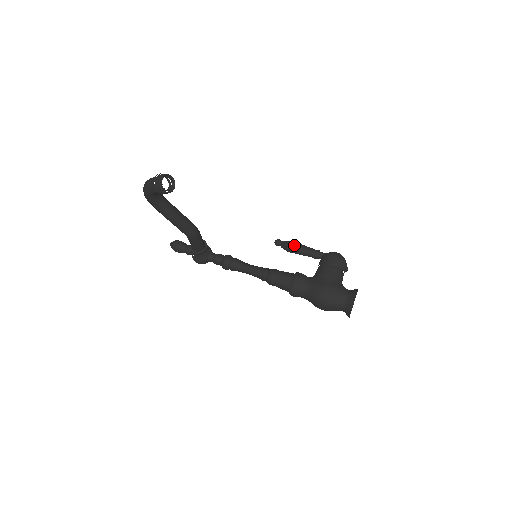
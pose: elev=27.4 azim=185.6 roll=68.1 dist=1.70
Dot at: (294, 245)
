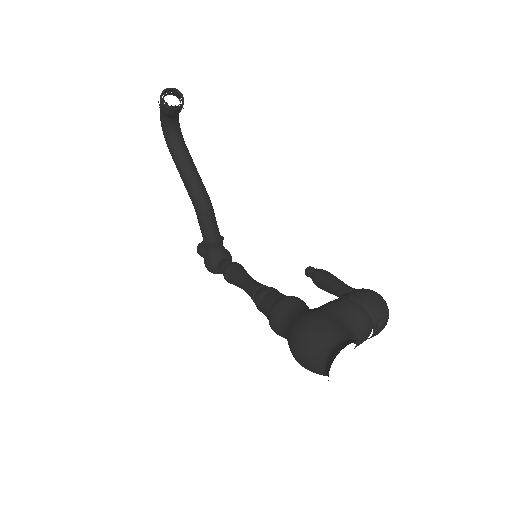
Dot at: (324, 273)
